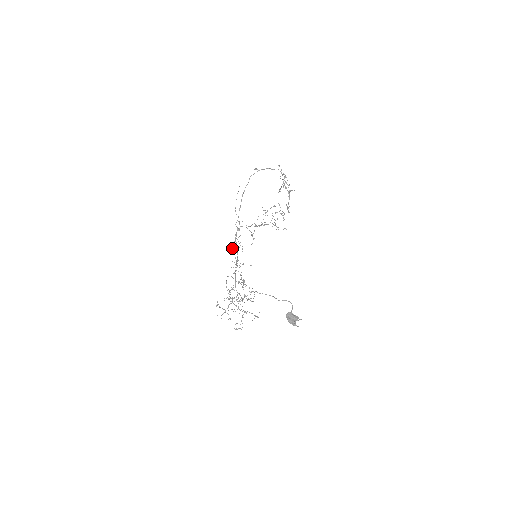
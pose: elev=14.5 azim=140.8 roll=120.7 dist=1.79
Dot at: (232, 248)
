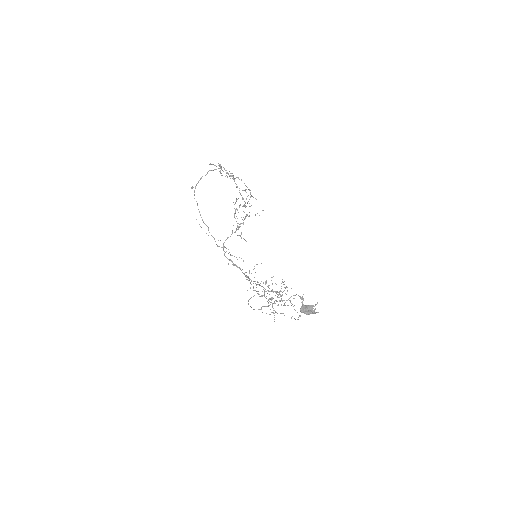
Dot at: (233, 265)
